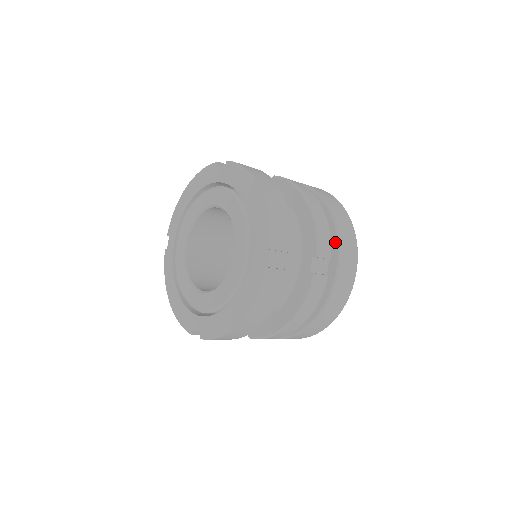
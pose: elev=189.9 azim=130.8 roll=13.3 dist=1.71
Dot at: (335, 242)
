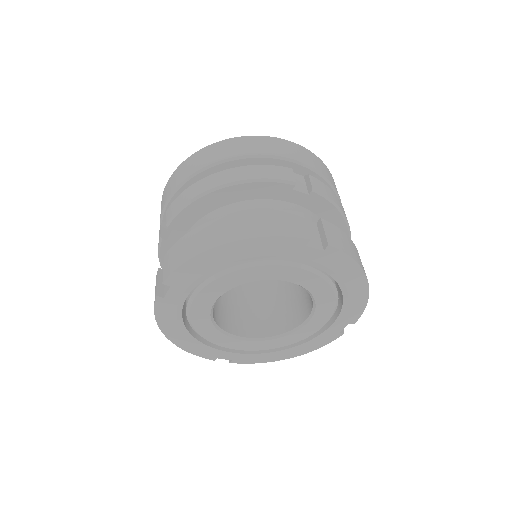
Dot at: occluded
